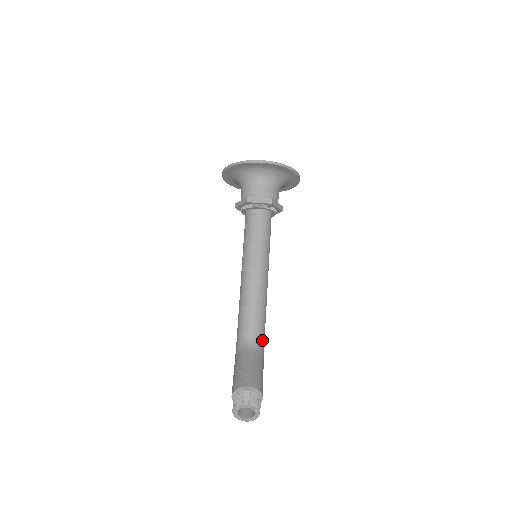
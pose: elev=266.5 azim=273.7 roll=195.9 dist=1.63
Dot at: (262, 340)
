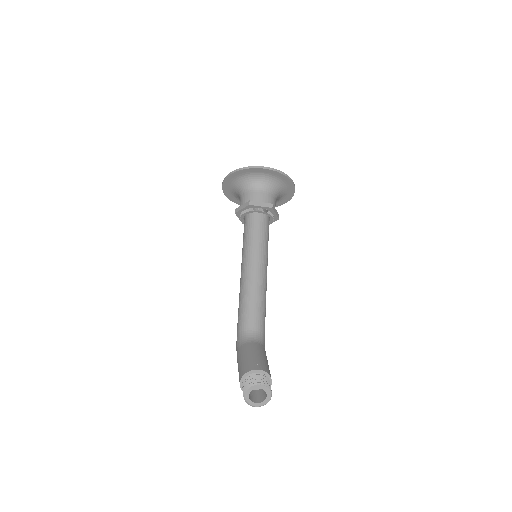
Dot at: (263, 335)
